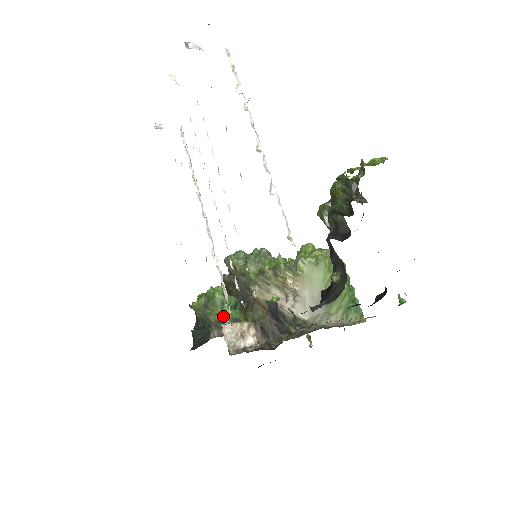
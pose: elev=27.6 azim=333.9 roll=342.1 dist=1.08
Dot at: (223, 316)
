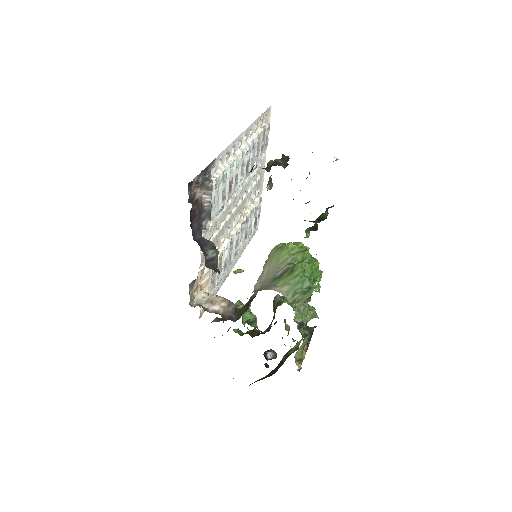
Dot at: occluded
